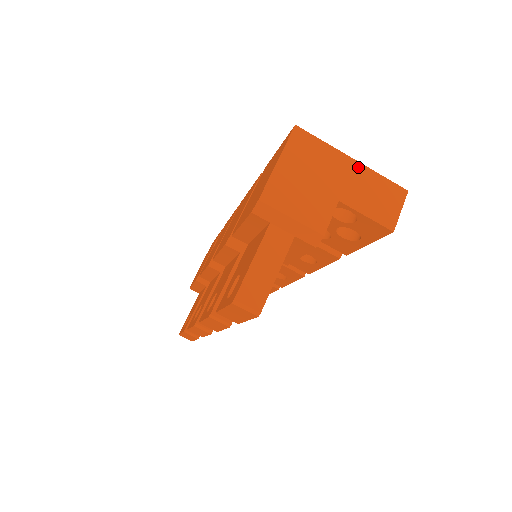
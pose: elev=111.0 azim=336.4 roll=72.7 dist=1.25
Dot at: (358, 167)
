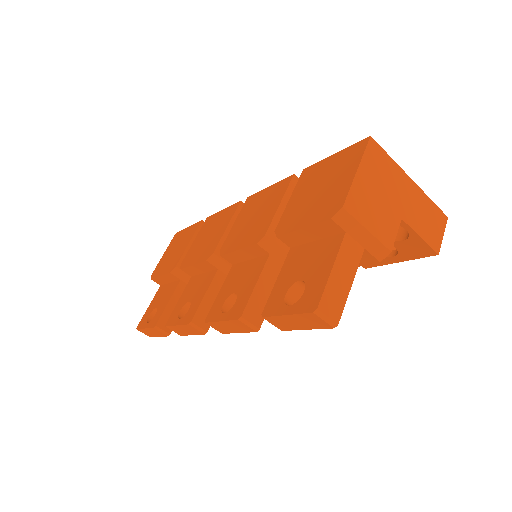
Dot at: (415, 188)
